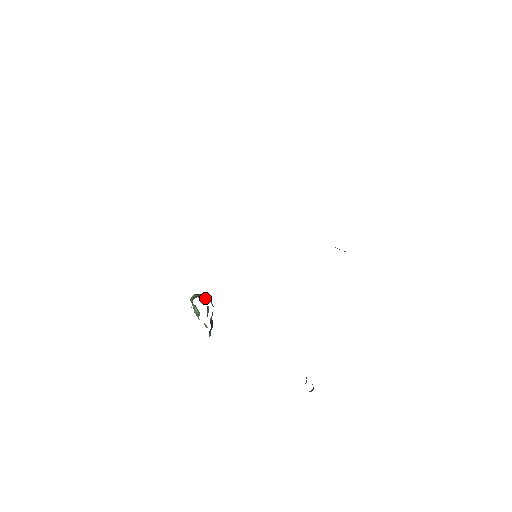
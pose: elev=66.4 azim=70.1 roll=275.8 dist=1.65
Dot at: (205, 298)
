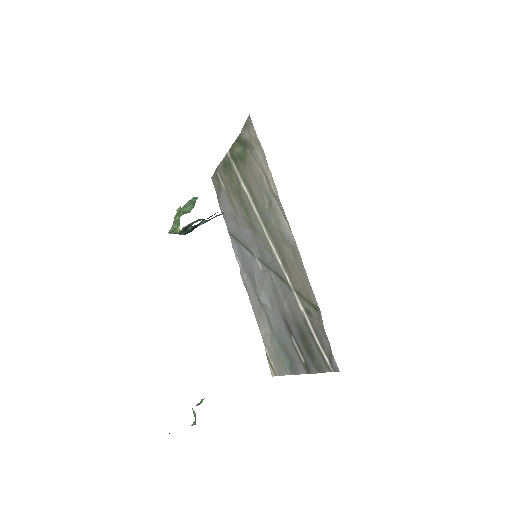
Dot at: occluded
